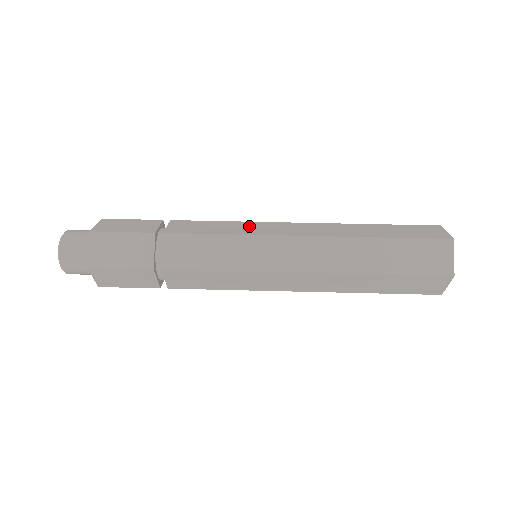
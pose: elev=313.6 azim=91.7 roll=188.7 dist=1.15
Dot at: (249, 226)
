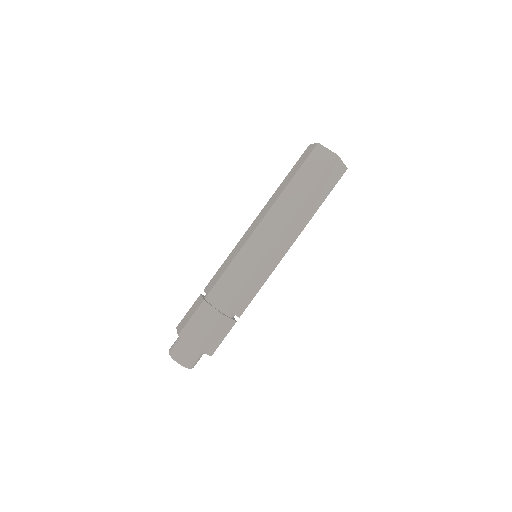
Dot at: (237, 248)
